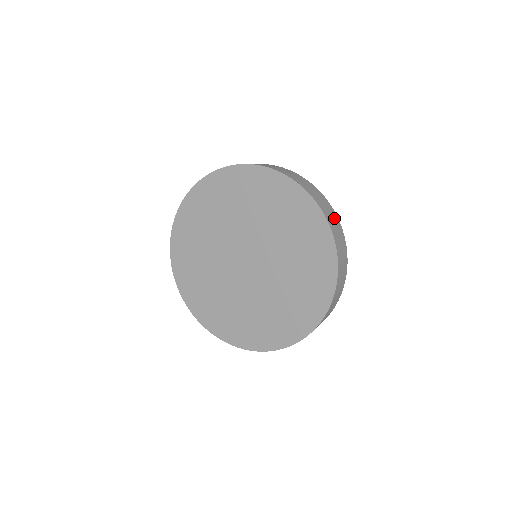
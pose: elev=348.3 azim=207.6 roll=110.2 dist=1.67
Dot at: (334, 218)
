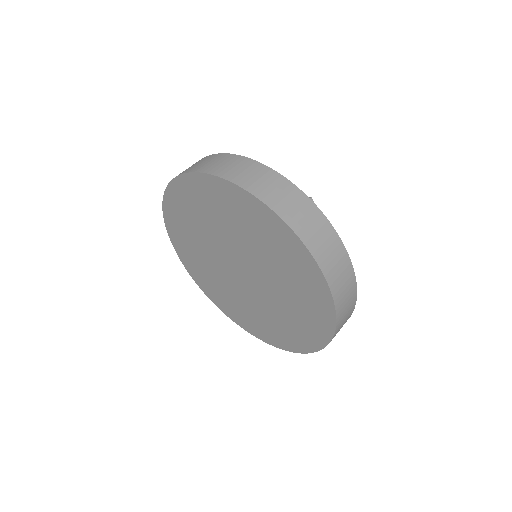
Dot at: (328, 238)
